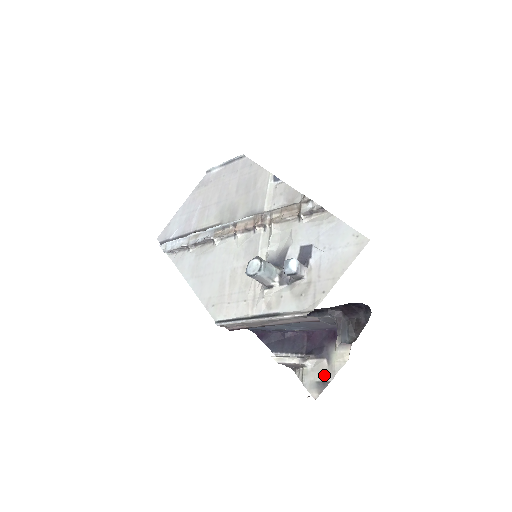
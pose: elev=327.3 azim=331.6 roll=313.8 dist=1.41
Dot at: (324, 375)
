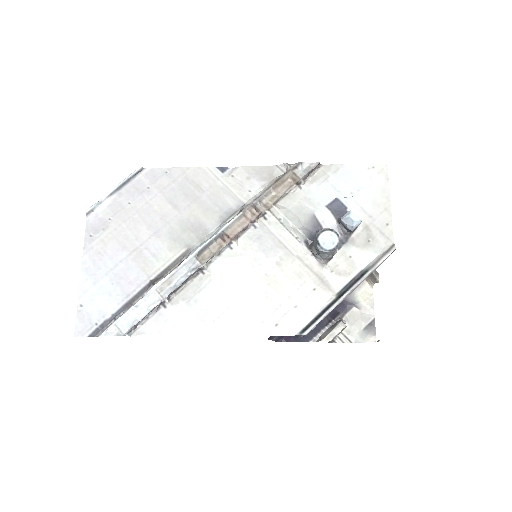
Dot at: (365, 319)
